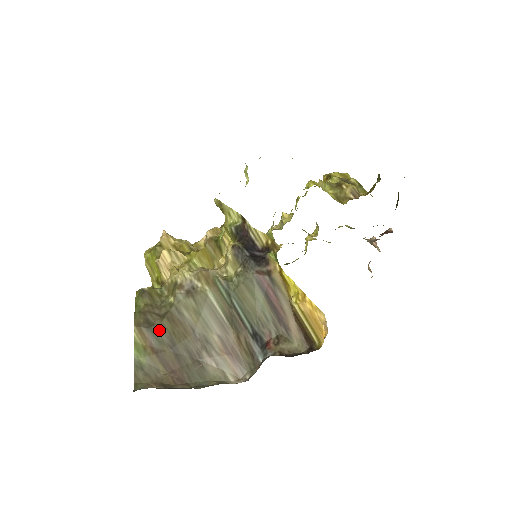
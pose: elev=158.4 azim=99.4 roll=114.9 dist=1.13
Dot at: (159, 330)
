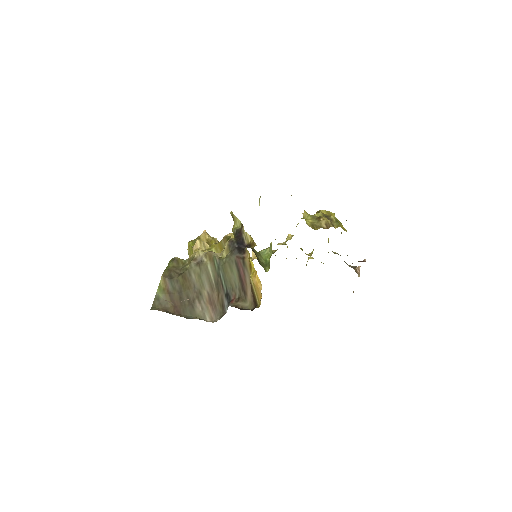
Dot at: (175, 281)
